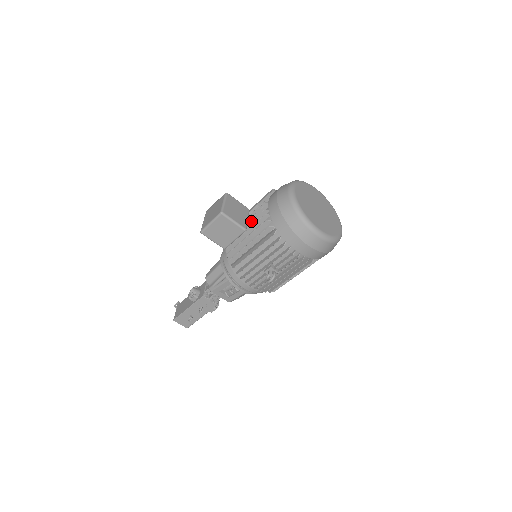
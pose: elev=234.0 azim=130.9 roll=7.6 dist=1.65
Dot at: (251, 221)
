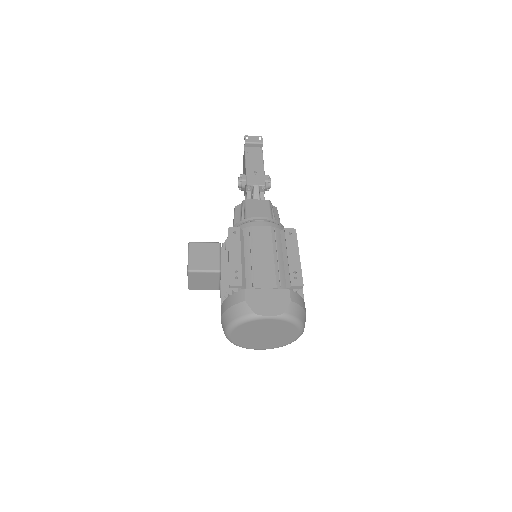
Dot at: occluded
